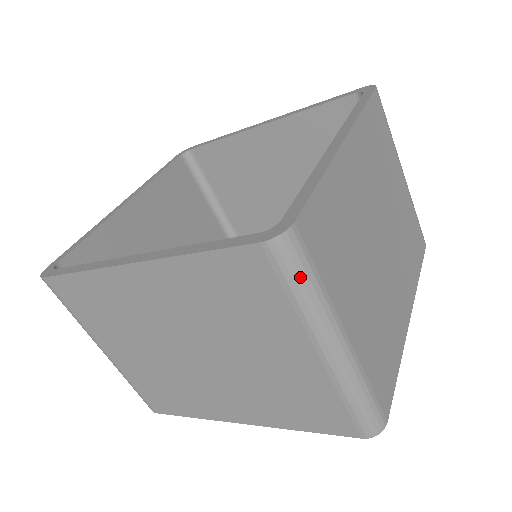
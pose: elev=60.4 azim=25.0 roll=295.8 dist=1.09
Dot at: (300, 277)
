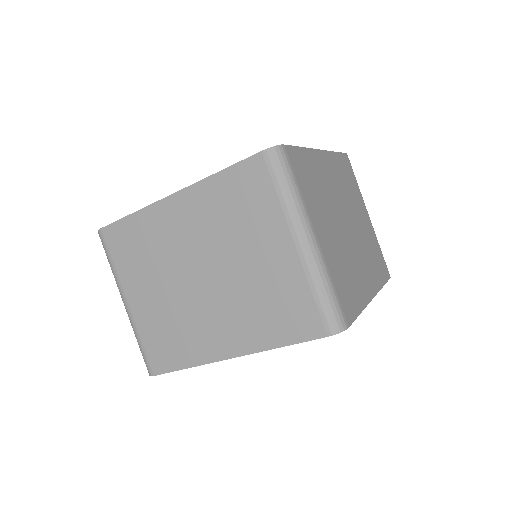
Dot at: (285, 177)
